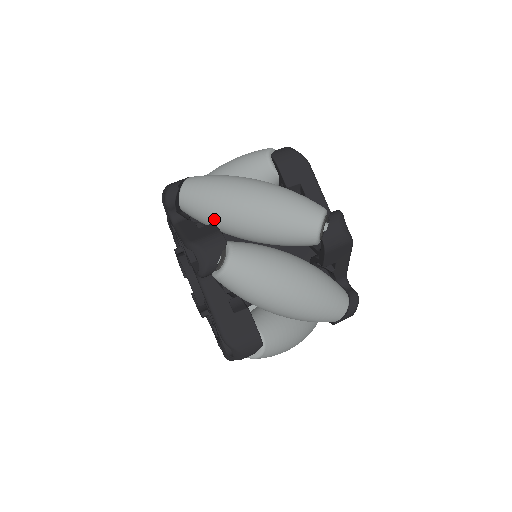
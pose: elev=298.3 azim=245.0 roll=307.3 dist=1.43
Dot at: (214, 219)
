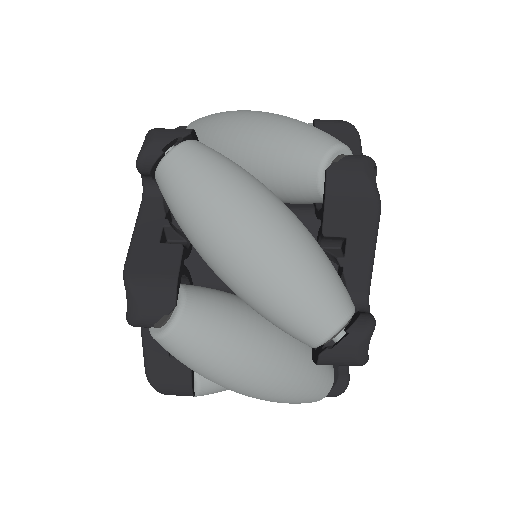
Dot at: (188, 237)
